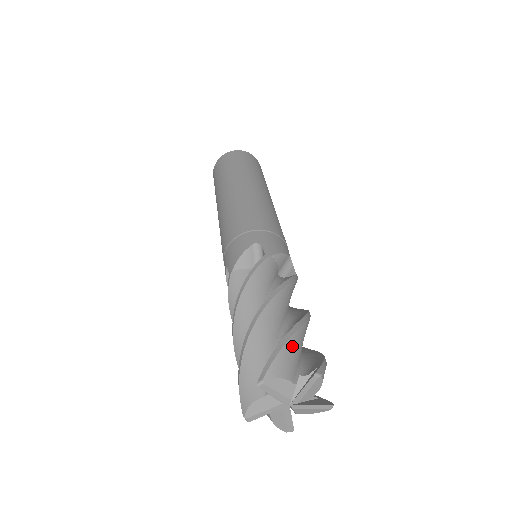
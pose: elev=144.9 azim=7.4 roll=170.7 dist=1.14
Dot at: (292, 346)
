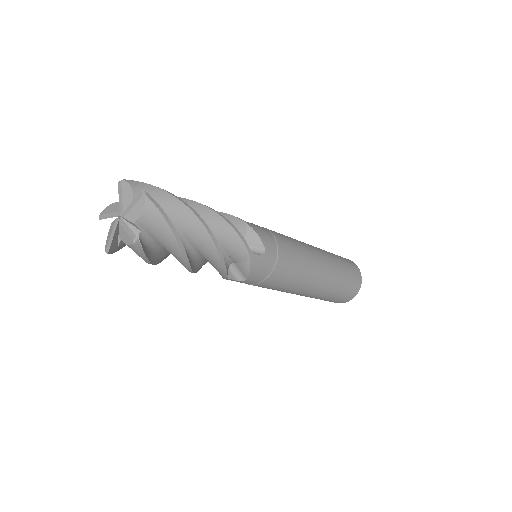
Dot at: (163, 195)
